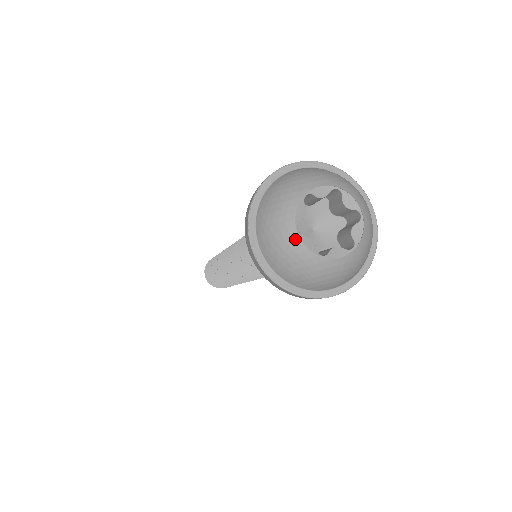
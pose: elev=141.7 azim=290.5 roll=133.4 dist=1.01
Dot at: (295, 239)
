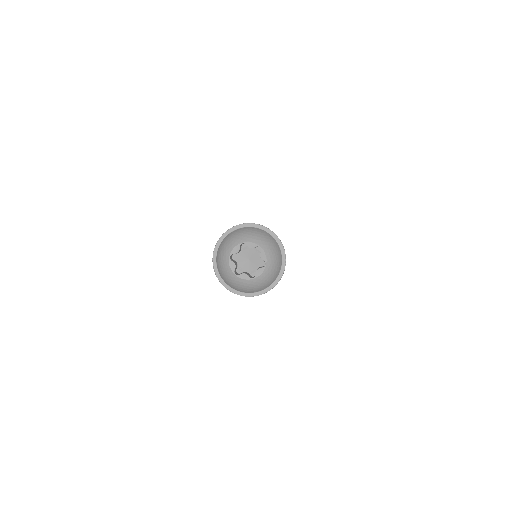
Dot at: (227, 261)
